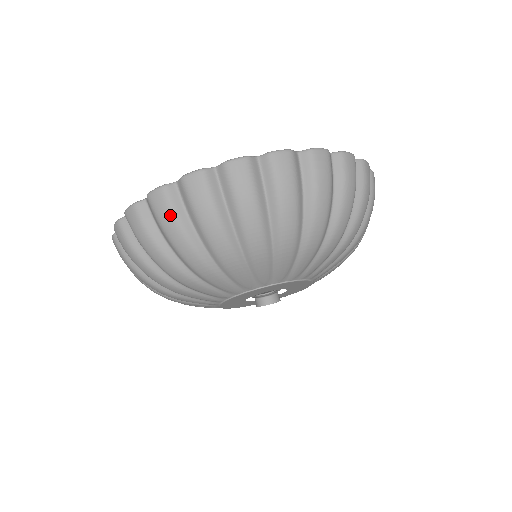
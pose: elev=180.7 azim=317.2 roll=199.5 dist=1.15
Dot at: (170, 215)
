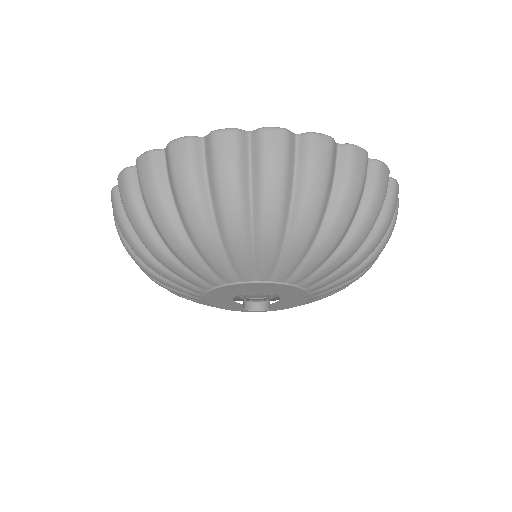
Dot at: (127, 197)
